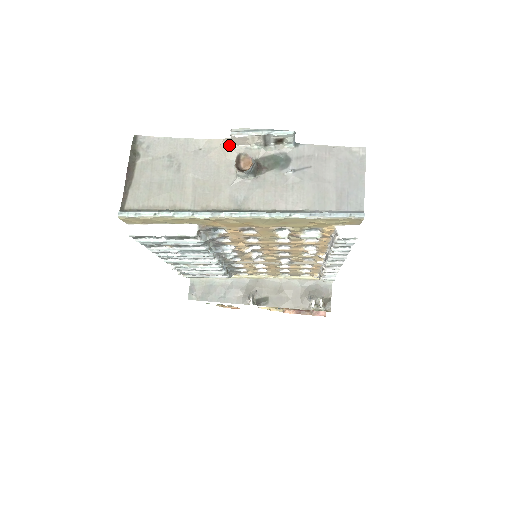
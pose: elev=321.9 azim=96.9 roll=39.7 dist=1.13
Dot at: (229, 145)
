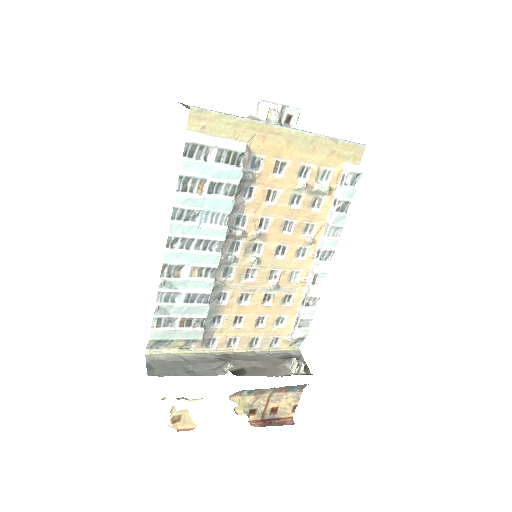
Dot at: (254, 117)
